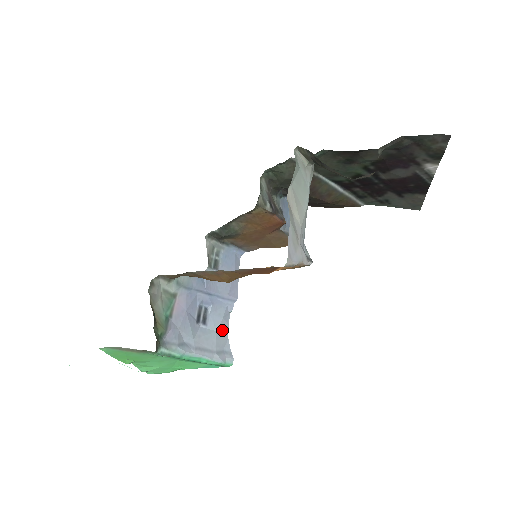
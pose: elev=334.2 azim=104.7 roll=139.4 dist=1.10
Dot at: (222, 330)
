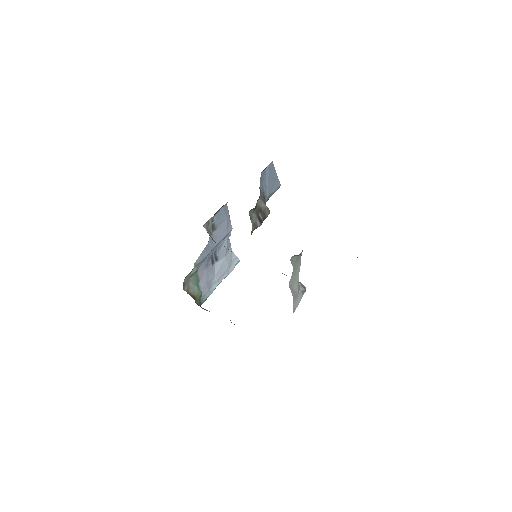
Dot at: (228, 251)
